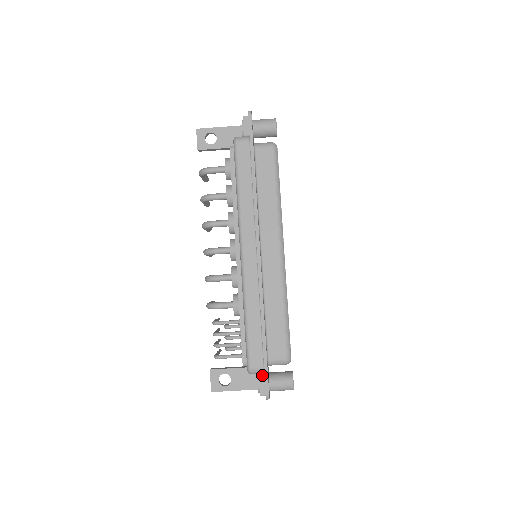
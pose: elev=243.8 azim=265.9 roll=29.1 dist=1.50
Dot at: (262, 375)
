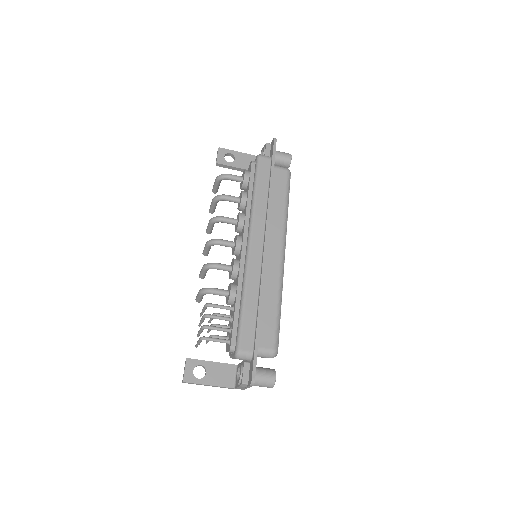
Dot at: (247, 363)
